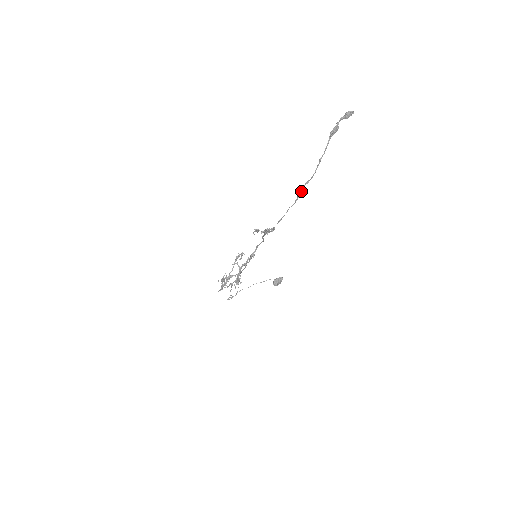
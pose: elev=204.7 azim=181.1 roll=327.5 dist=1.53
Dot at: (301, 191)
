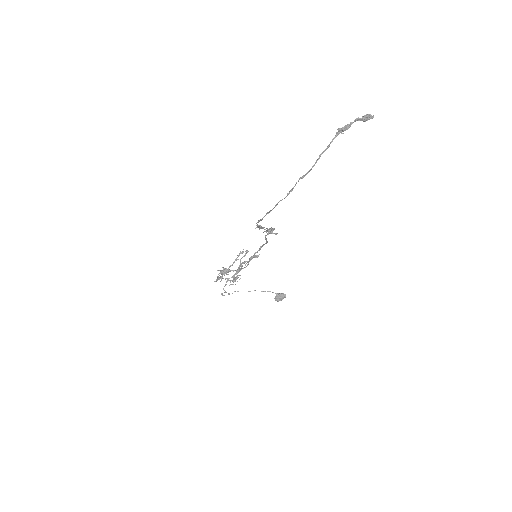
Dot at: occluded
